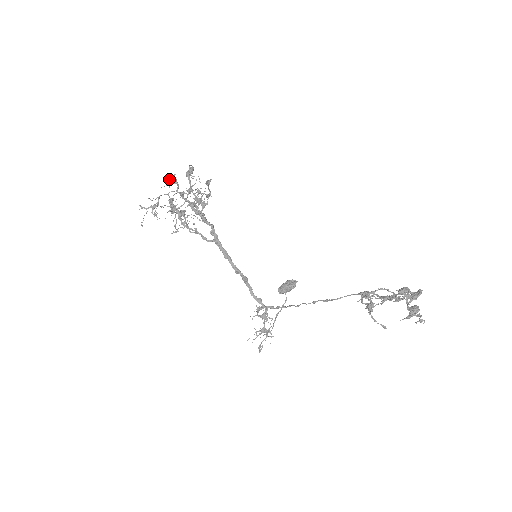
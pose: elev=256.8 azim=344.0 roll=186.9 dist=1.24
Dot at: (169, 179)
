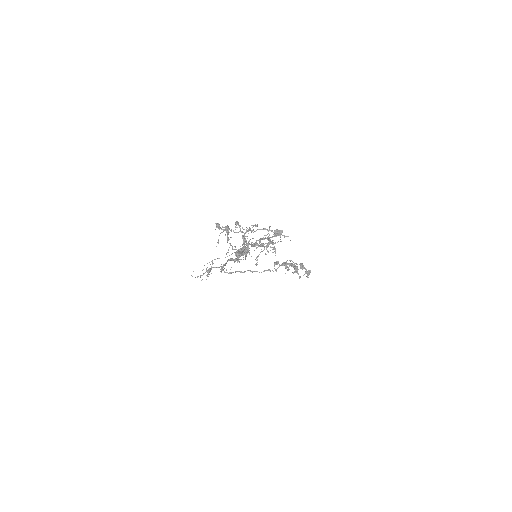
Dot at: (269, 243)
